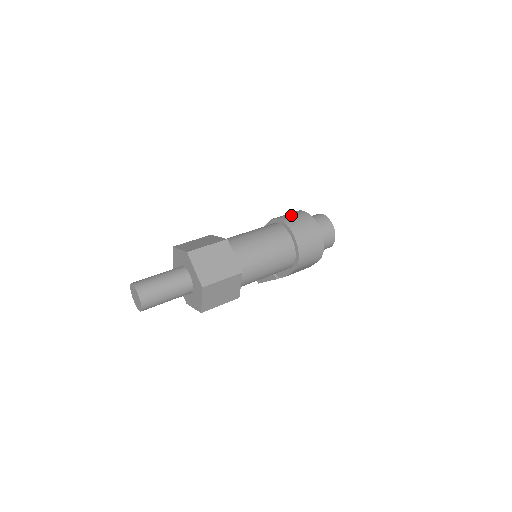
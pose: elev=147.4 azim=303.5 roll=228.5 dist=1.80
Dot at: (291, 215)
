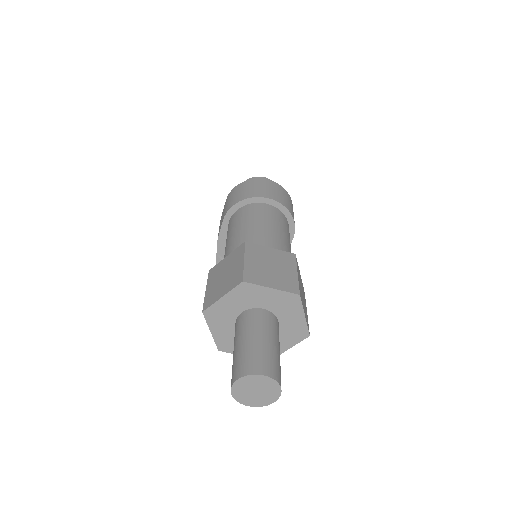
Dot at: (237, 193)
